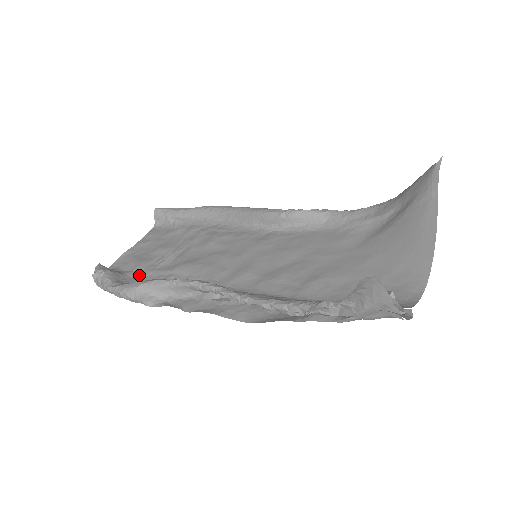
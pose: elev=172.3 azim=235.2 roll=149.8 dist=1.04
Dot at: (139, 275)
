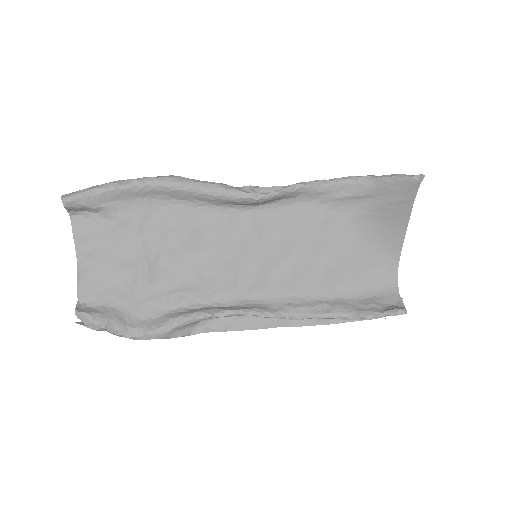
Dot at: (137, 304)
